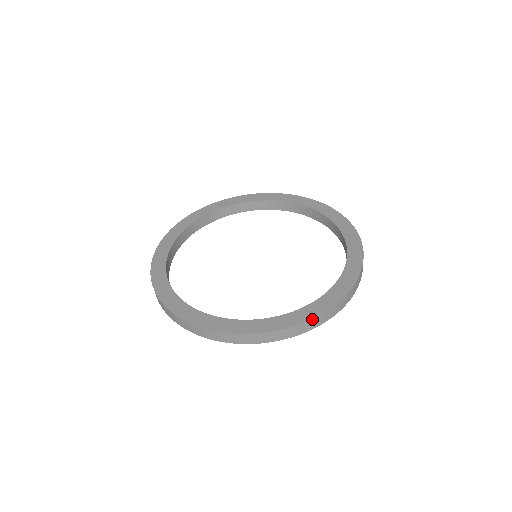
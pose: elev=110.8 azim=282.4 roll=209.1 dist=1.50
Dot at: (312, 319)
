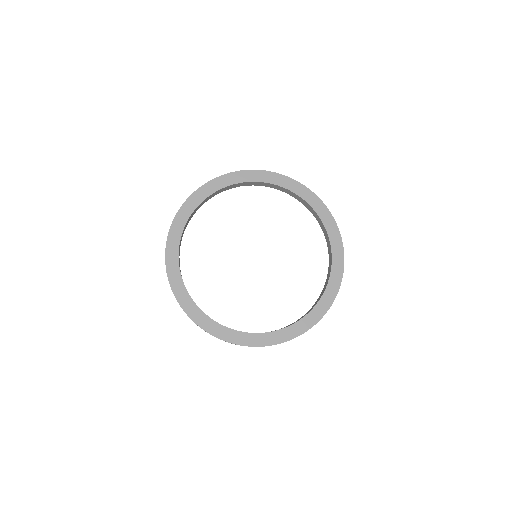
Dot at: occluded
